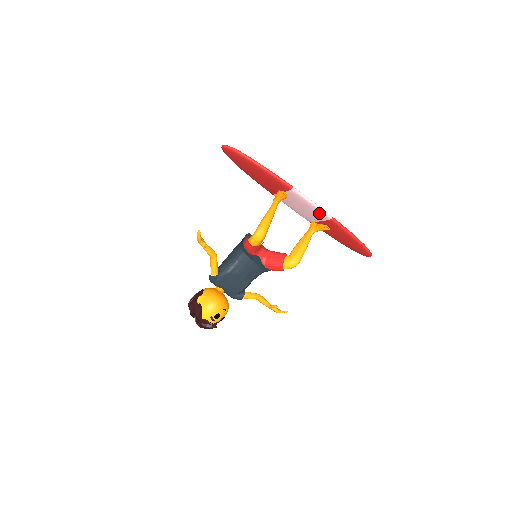
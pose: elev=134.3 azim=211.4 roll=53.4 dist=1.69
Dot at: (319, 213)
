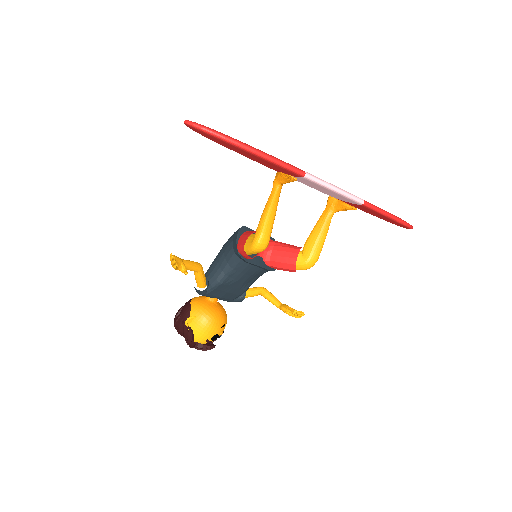
Dot at: (344, 198)
